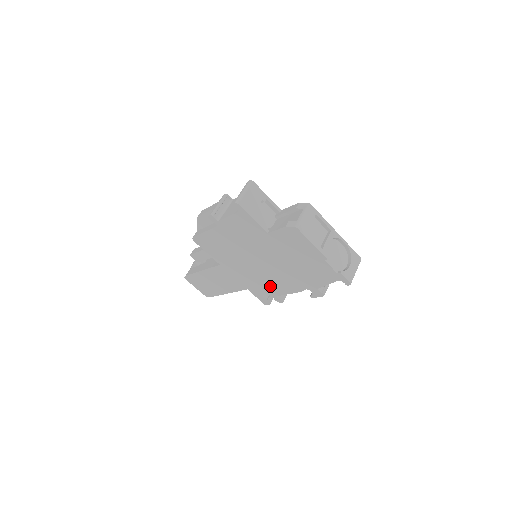
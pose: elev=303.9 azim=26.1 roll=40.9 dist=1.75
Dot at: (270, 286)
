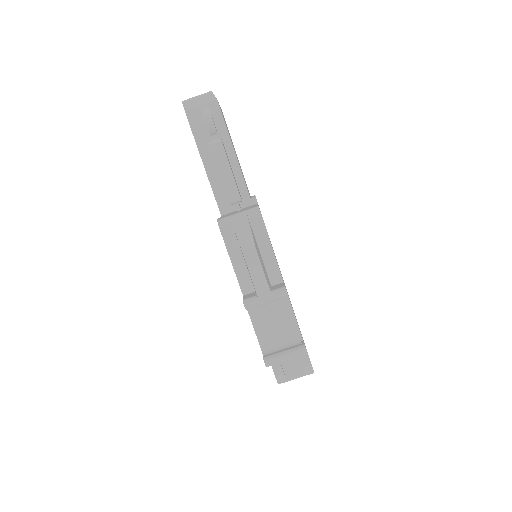
Dot at: occluded
